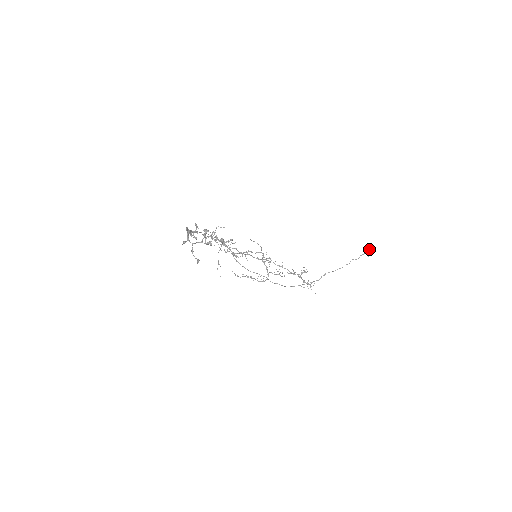
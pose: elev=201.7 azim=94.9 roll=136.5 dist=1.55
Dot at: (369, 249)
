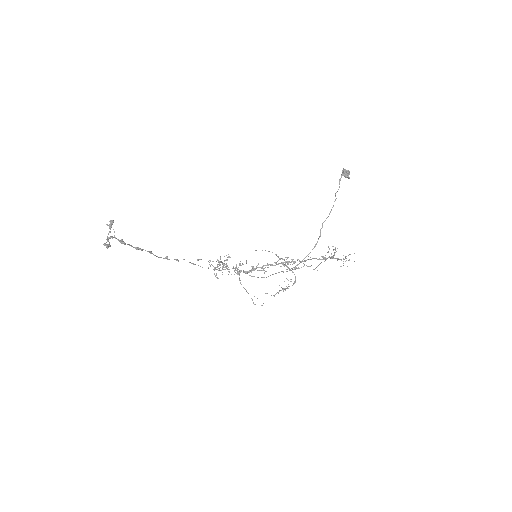
Dot at: (343, 170)
